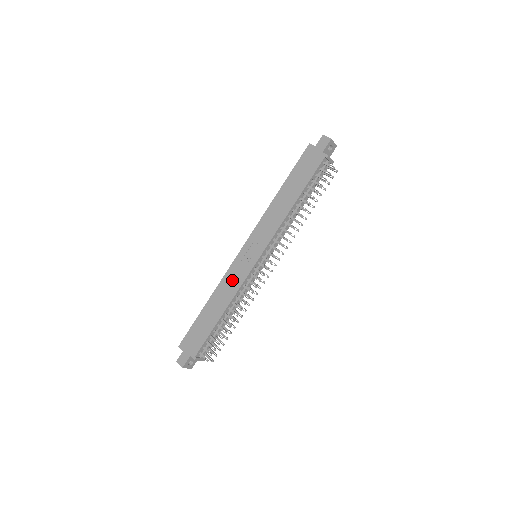
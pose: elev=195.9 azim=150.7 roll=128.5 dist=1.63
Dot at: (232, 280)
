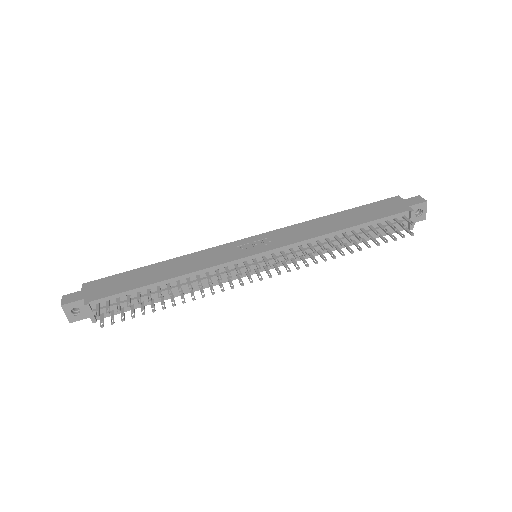
Dot at: (209, 257)
